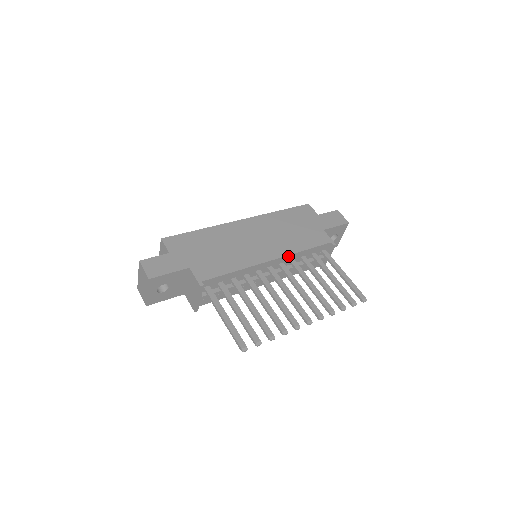
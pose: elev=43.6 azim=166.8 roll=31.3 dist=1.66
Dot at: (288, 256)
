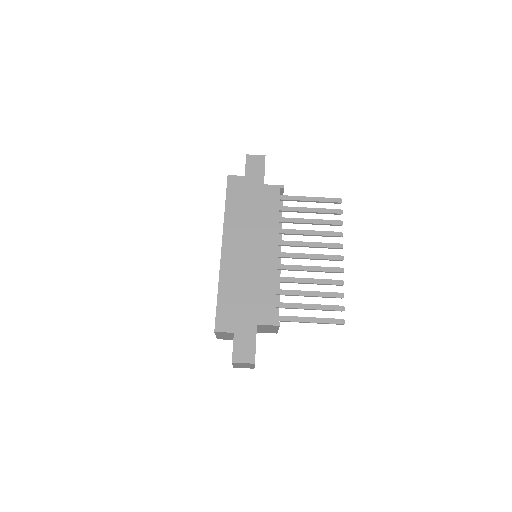
Dot at: (278, 234)
